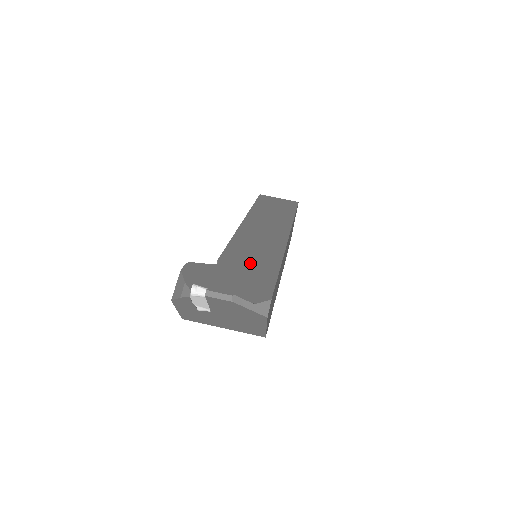
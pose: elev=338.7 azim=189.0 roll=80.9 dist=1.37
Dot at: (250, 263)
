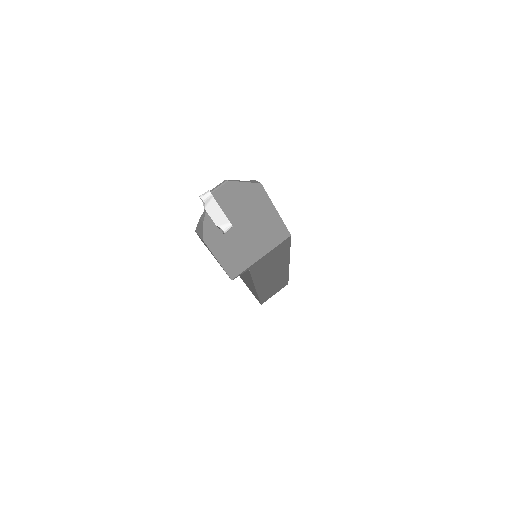
Dot at: occluded
